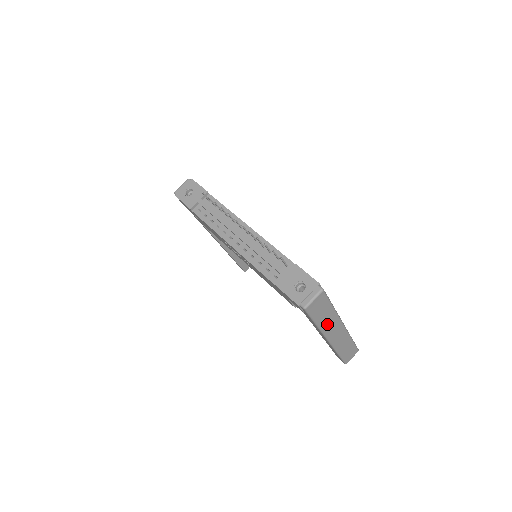
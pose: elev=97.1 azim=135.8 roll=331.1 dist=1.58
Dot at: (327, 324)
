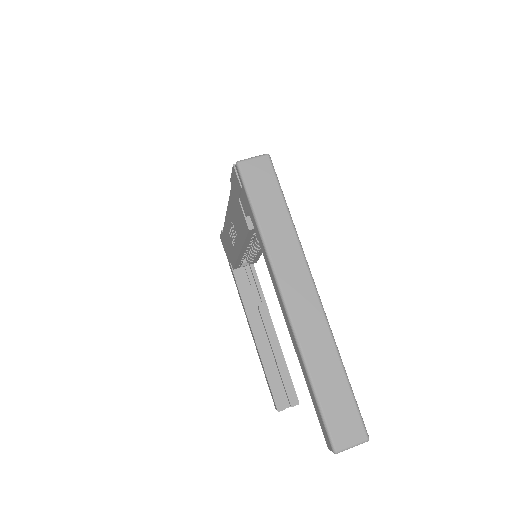
Dot at: (277, 241)
